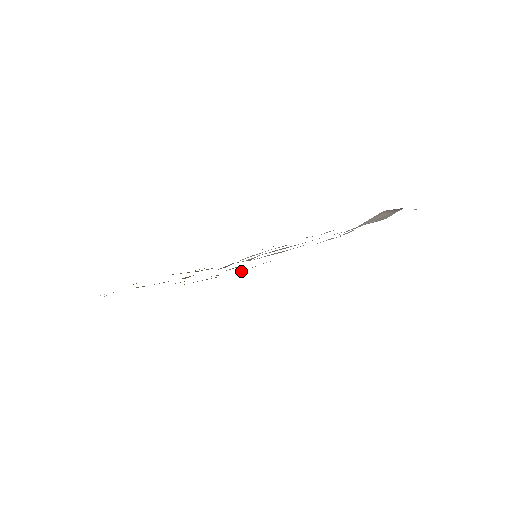
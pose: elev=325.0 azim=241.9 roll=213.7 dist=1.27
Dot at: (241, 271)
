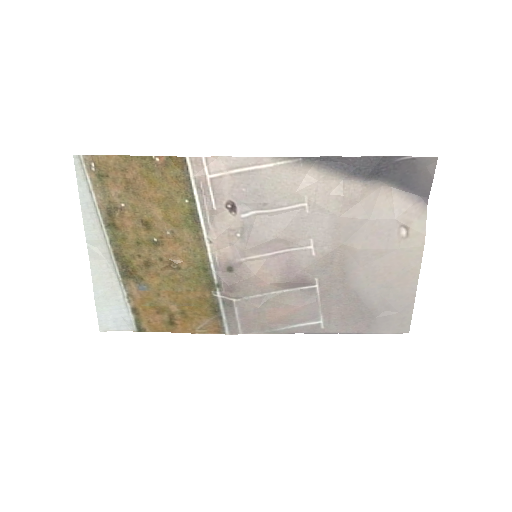
Dot at: (199, 173)
